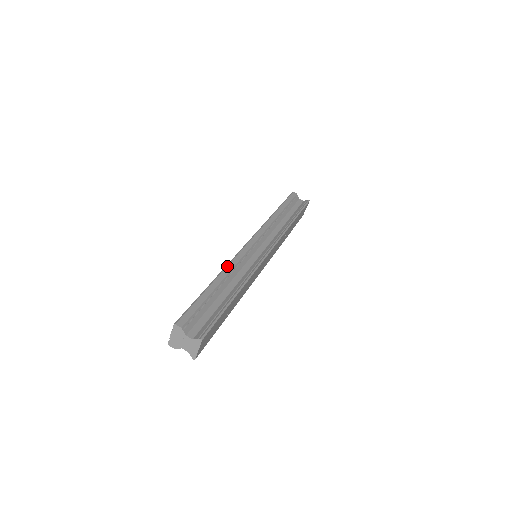
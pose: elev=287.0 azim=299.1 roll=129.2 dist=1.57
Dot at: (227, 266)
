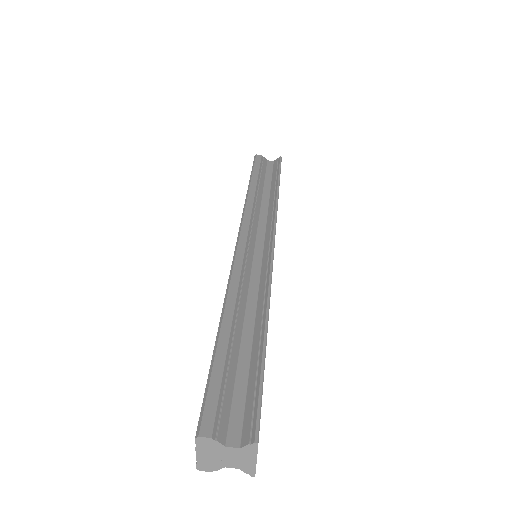
Dot at: (228, 290)
